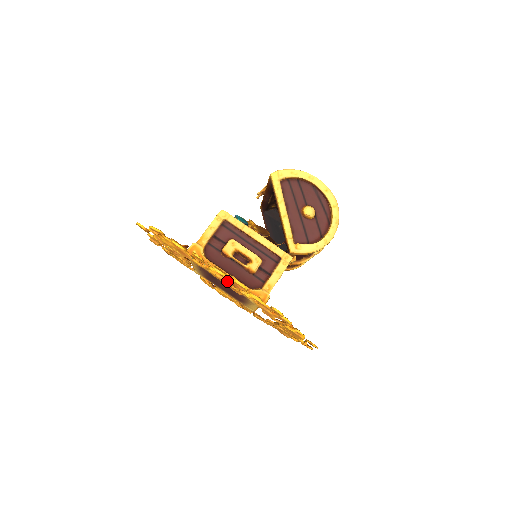
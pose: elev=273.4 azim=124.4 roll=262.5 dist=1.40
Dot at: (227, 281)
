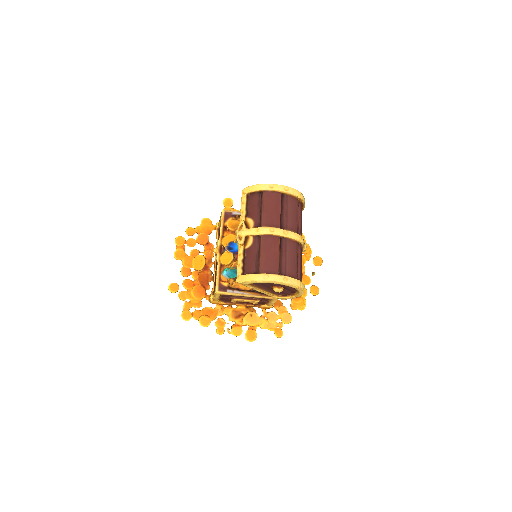
Dot at: (243, 315)
